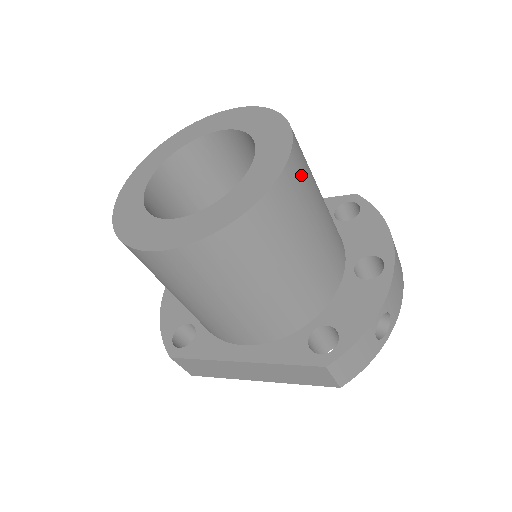
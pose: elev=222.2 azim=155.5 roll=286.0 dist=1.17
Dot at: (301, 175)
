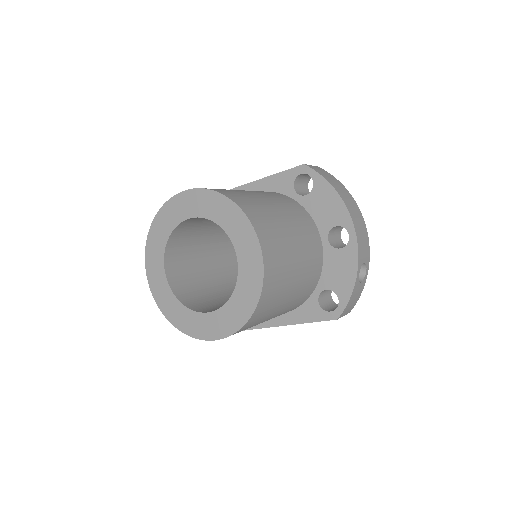
Dot at: (273, 247)
